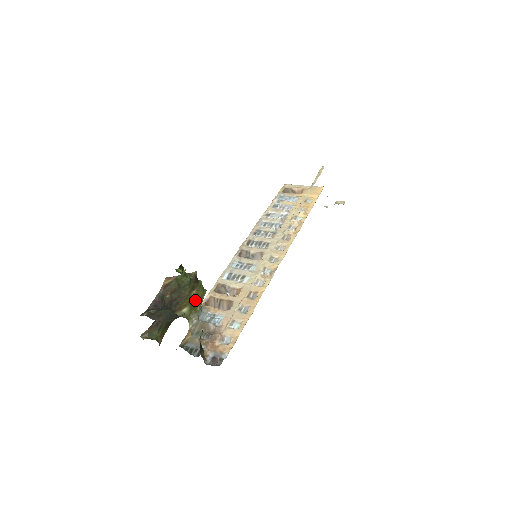
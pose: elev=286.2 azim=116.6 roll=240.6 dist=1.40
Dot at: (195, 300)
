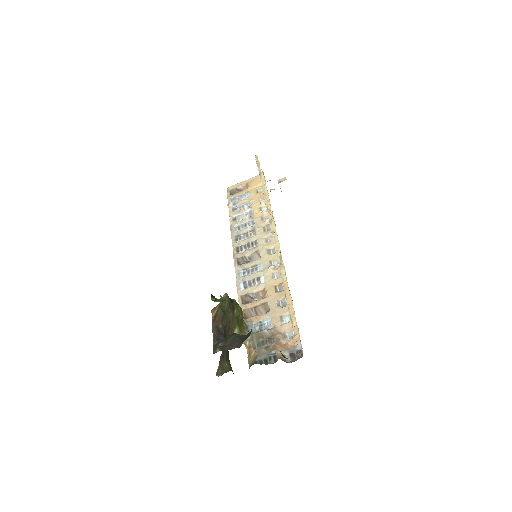
Dot at: (239, 318)
